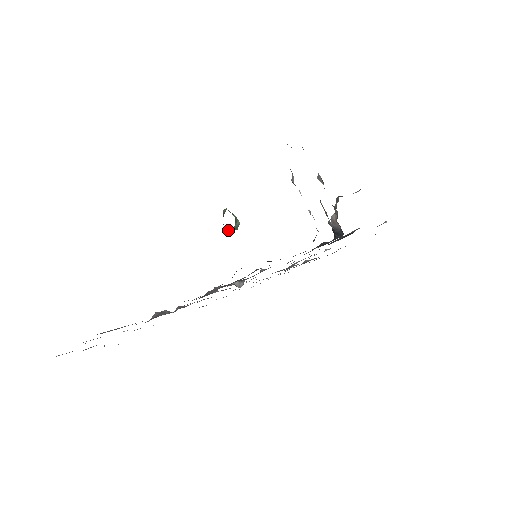
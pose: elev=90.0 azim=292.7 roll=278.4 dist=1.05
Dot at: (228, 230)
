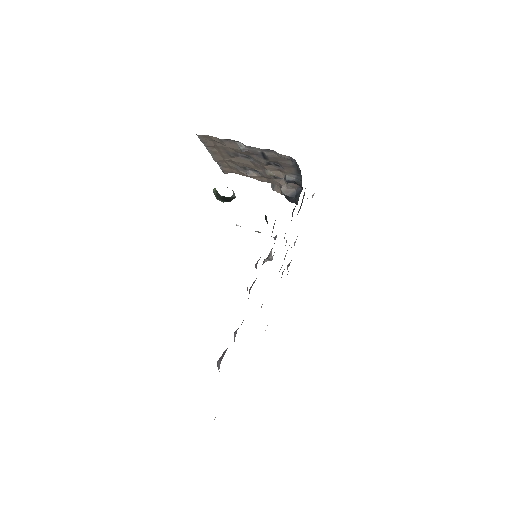
Dot at: (230, 197)
